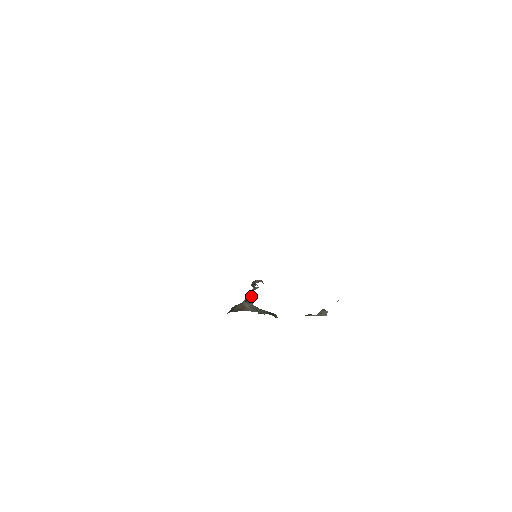
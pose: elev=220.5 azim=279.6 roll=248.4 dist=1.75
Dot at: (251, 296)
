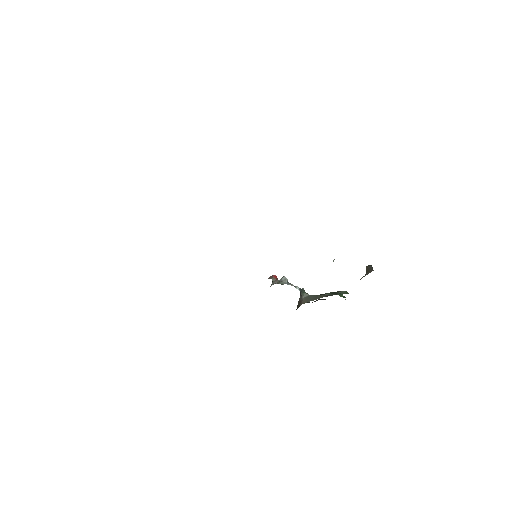
Dot at: (298, 288)
